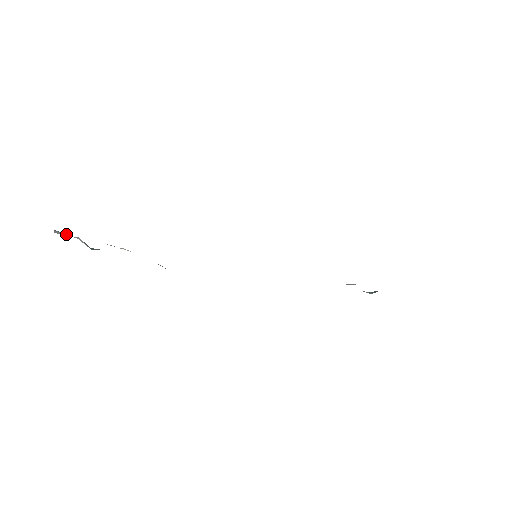
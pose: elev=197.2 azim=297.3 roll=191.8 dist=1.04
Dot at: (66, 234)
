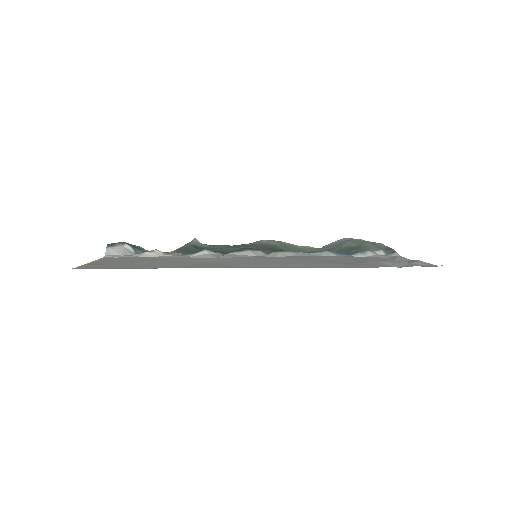
Dot at: (114, 251)
